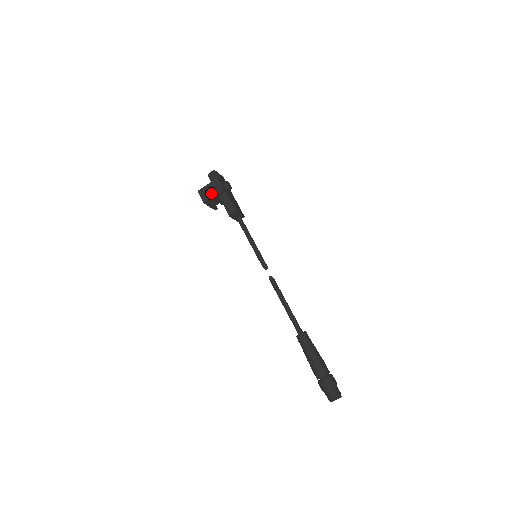
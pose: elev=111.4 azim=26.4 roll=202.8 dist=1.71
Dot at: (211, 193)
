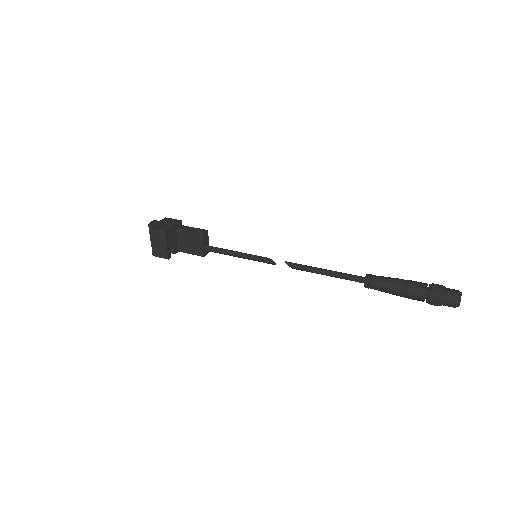
Dot at: (168, 224)
